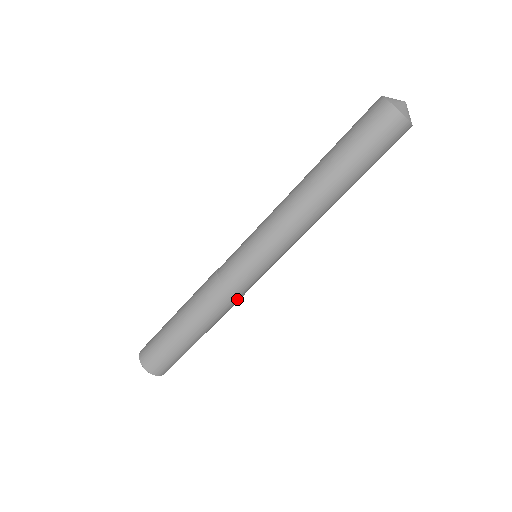
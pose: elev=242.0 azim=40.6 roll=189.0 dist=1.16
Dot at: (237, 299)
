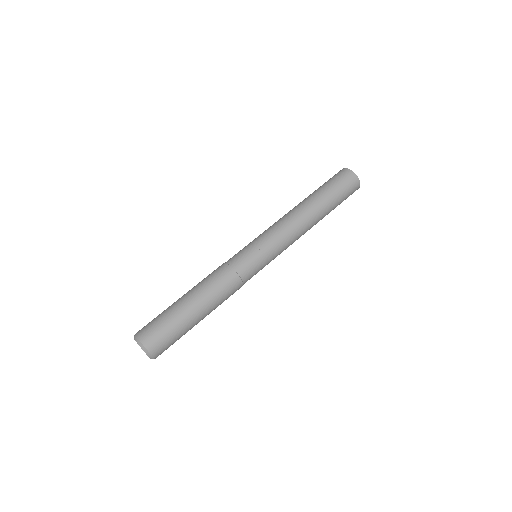
Dot at: (231, 273)
